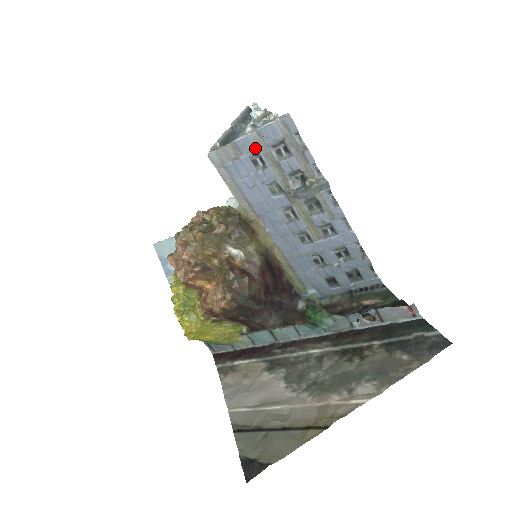
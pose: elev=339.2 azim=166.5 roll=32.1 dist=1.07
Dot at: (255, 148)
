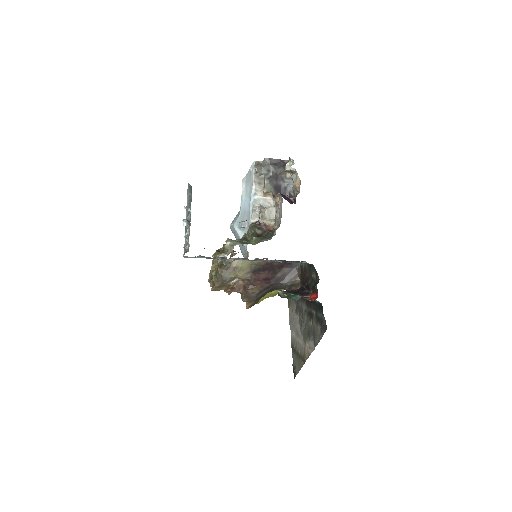
Dot at: occluded
